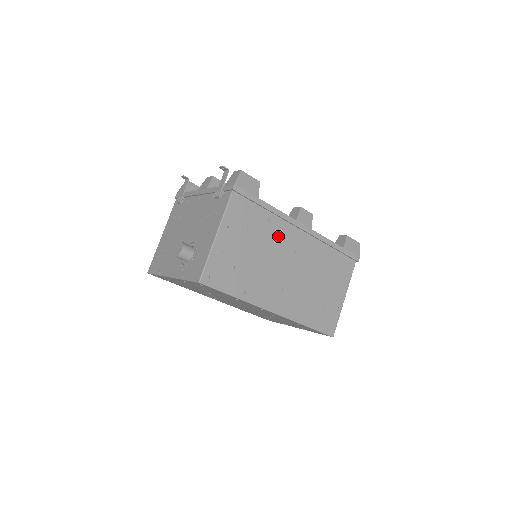
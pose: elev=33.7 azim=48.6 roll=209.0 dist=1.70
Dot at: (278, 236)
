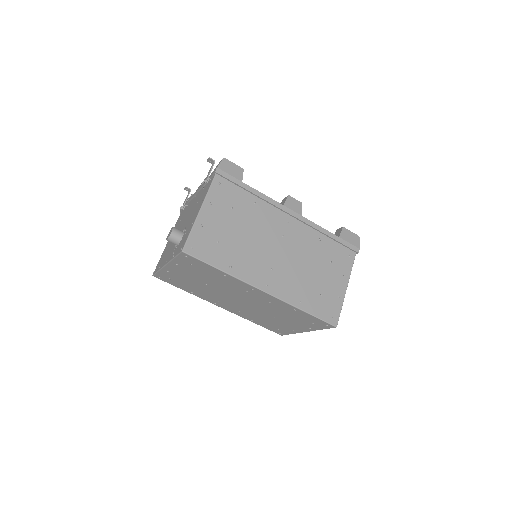
Dot at: (265, 219)
